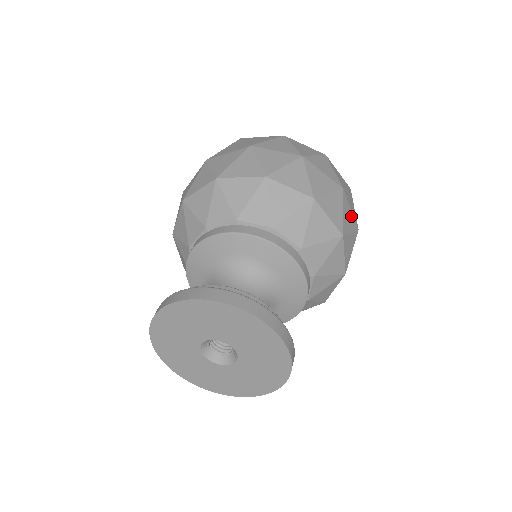
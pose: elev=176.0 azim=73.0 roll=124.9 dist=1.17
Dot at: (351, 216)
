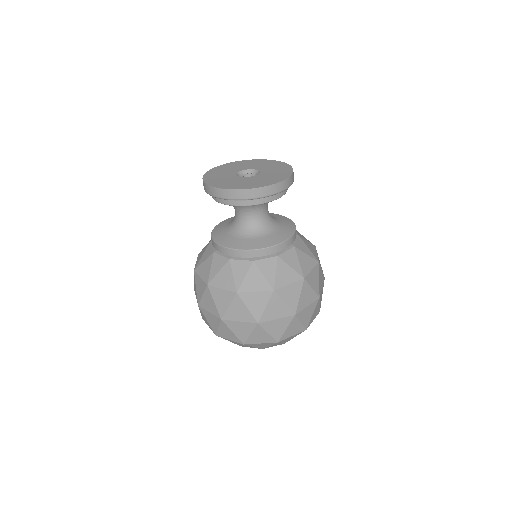
Dot at: occluded
